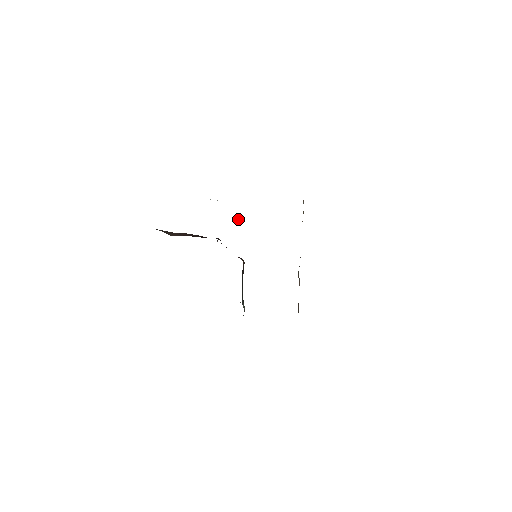
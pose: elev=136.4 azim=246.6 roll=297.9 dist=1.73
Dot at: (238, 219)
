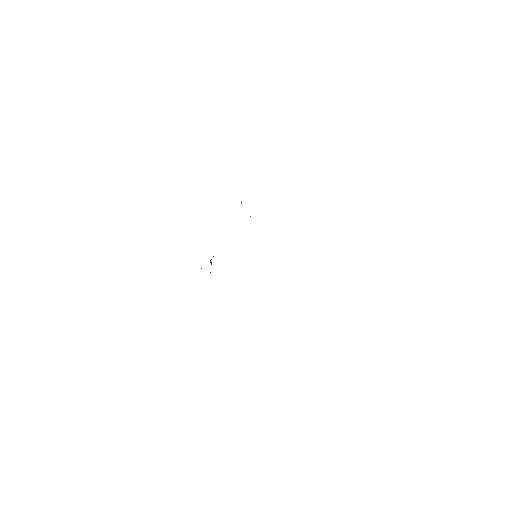
Dot at: (250, 216)
